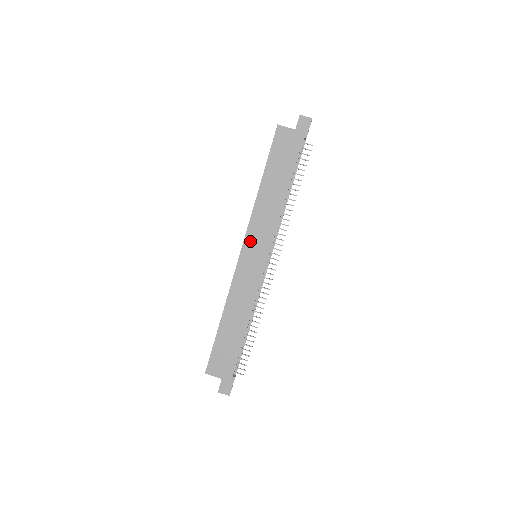
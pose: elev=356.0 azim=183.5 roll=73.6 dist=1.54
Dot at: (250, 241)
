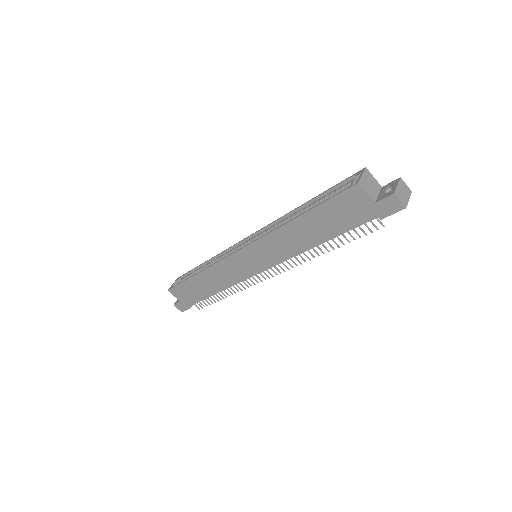
Dot at: (254, 250)
